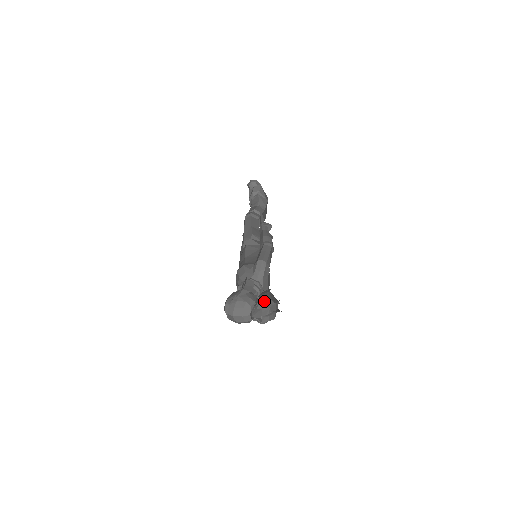
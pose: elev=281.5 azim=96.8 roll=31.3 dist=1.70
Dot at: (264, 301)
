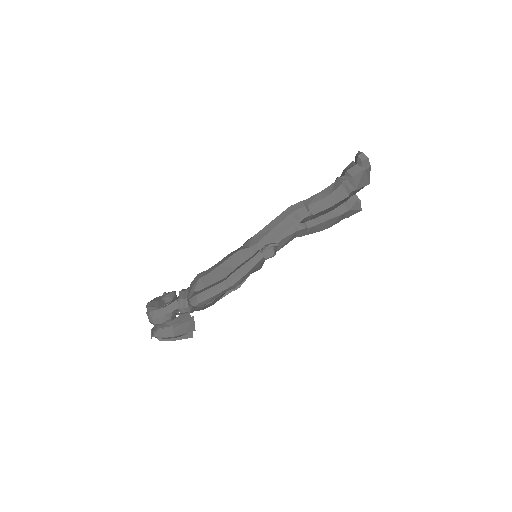
Dot at: (165, 330)
